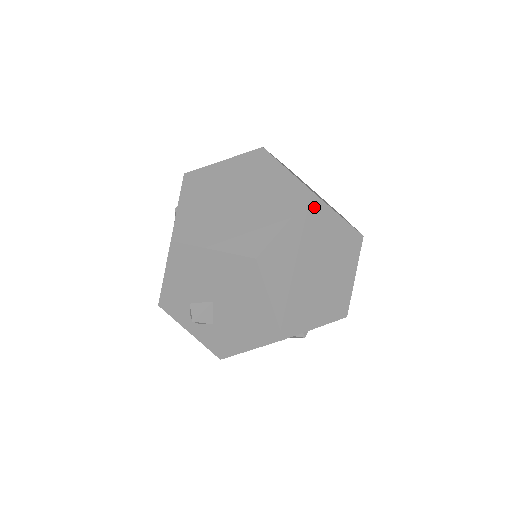
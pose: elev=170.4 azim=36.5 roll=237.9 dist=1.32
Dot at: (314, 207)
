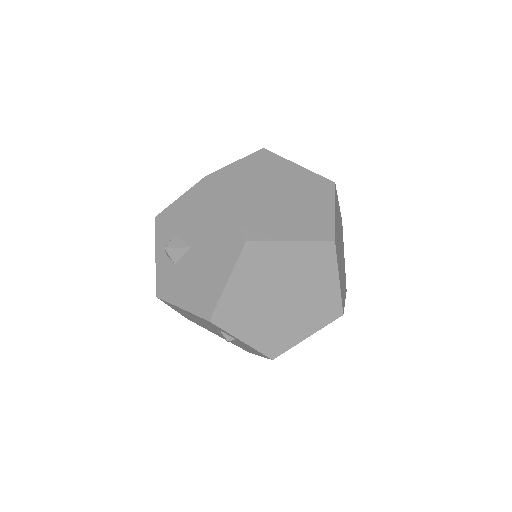
Dot at: (325, 252)
